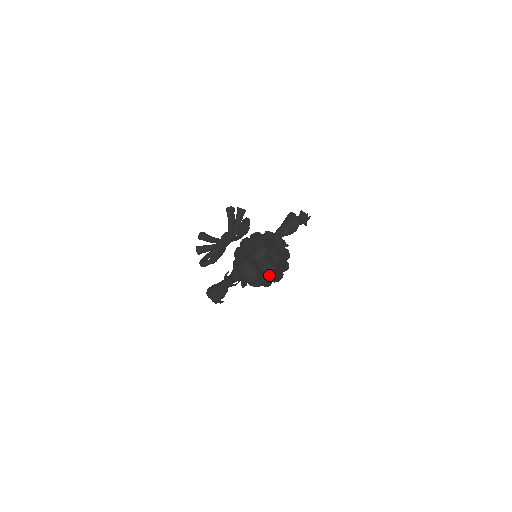
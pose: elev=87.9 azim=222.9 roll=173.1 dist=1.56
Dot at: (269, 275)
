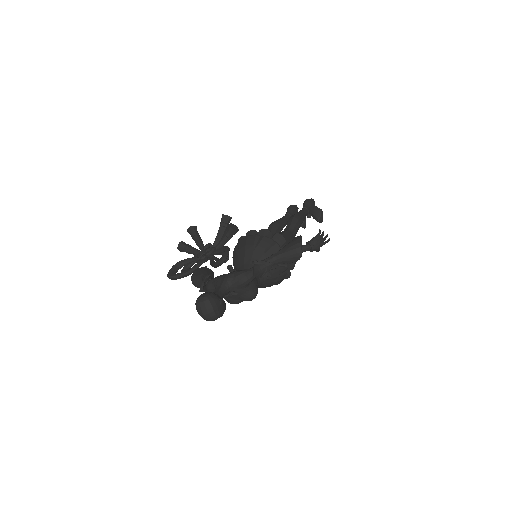
Dot at: (245, 300)
